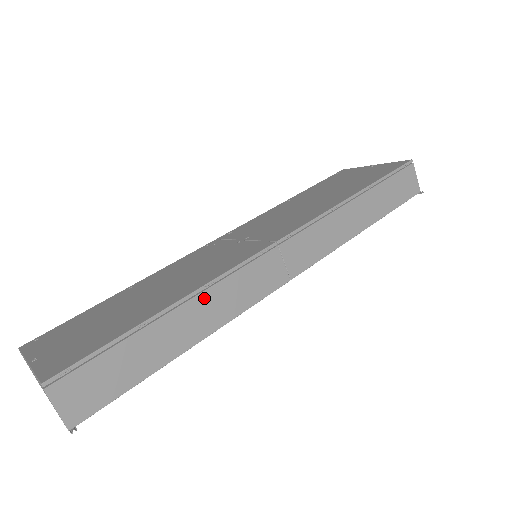
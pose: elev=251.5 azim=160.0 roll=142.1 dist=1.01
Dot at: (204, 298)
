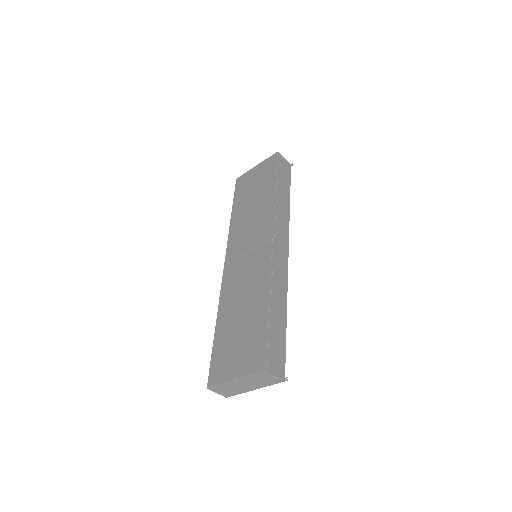
Dot at: (274, 288)
